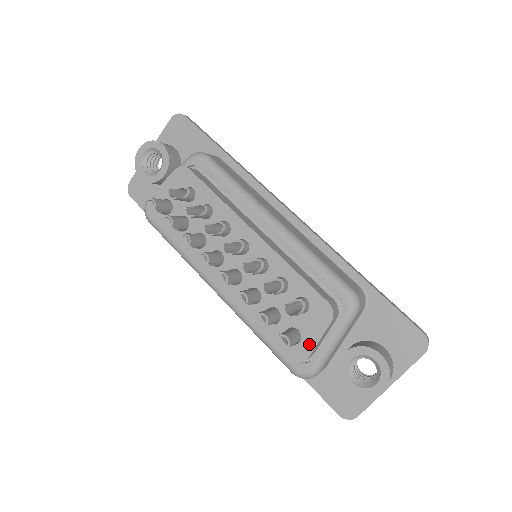
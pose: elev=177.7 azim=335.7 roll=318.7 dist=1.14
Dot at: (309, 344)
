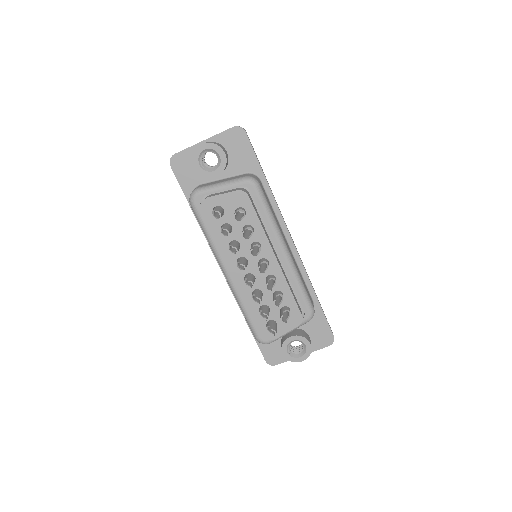
Dot at: (280, 332)
